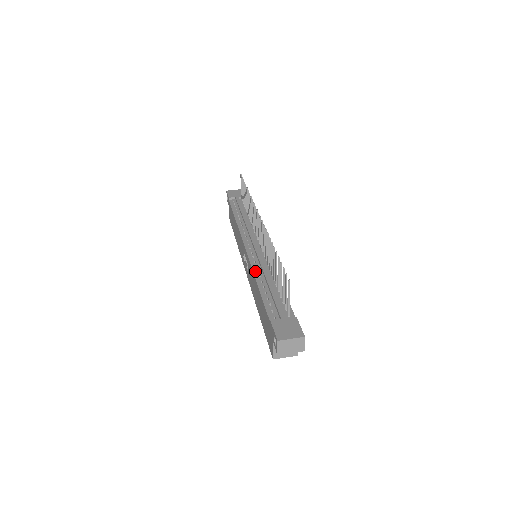
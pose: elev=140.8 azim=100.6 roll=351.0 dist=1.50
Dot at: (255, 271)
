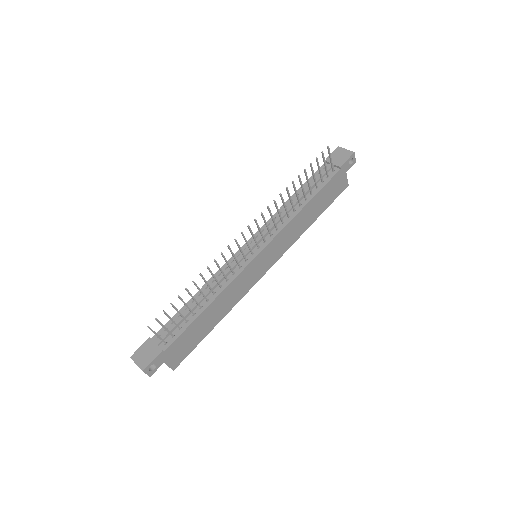
Dot at: (212, 279)
